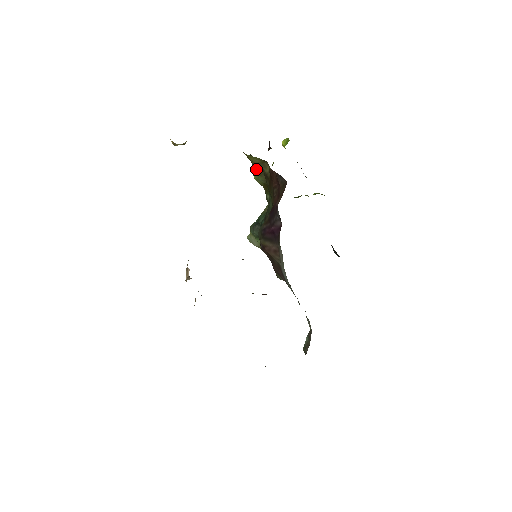
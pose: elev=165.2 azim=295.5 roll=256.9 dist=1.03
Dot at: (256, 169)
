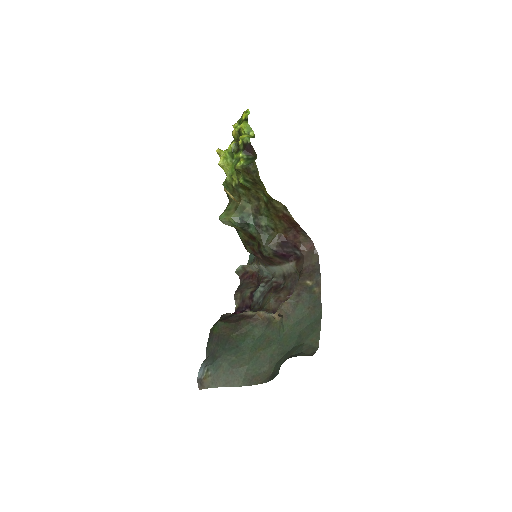
Dot at: (251, 182)
